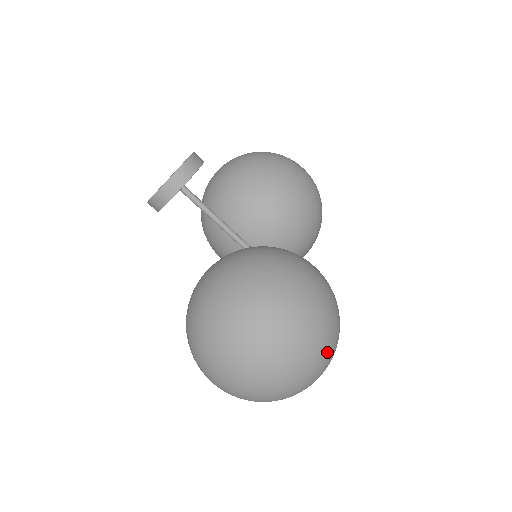
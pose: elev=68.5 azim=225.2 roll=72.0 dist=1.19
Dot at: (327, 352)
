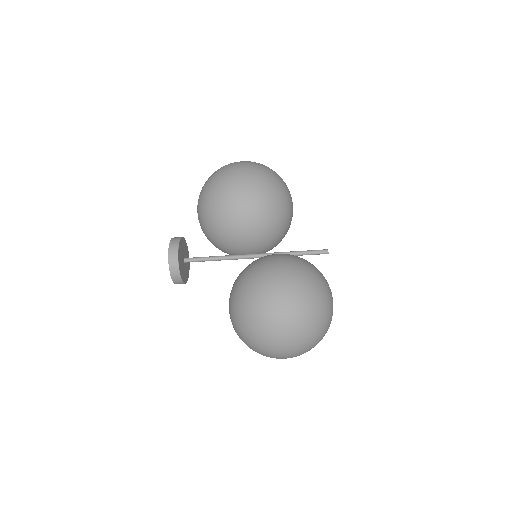
Dot at: (312, 320)
